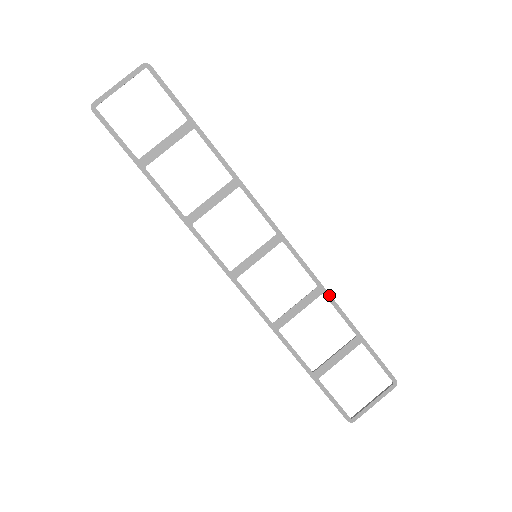
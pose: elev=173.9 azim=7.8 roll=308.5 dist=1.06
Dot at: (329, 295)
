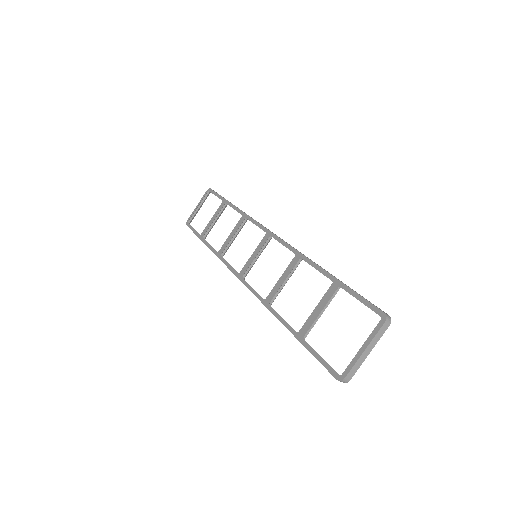
Dot at: (305, 257)
